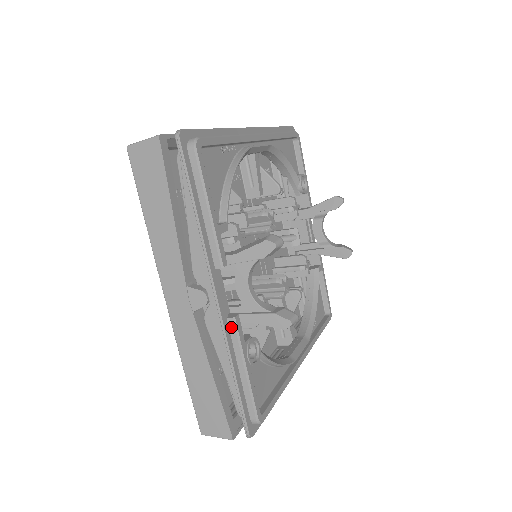
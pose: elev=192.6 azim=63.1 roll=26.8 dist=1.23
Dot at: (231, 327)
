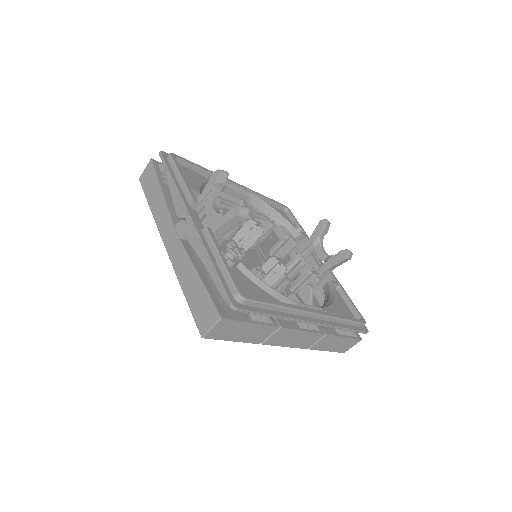
Dot at: (205, 234)
